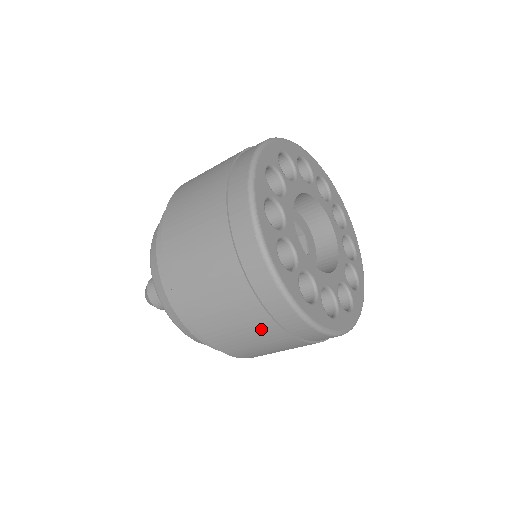
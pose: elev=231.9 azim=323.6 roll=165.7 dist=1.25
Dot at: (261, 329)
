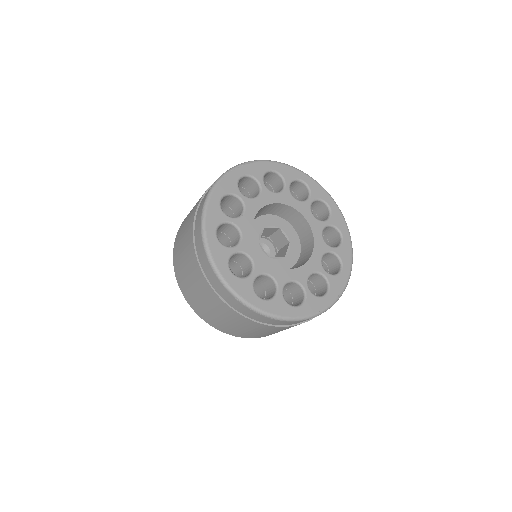
Dot at: (280, 329)
